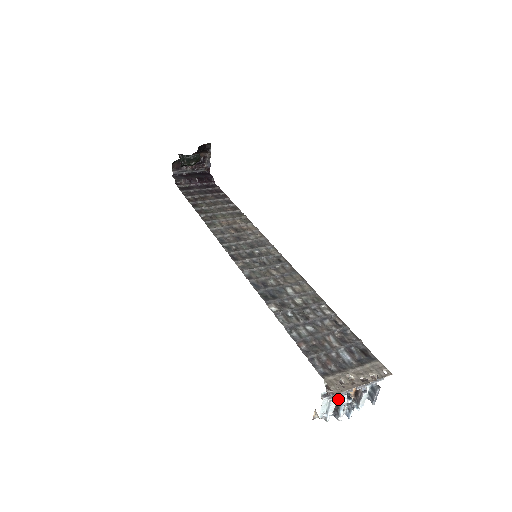
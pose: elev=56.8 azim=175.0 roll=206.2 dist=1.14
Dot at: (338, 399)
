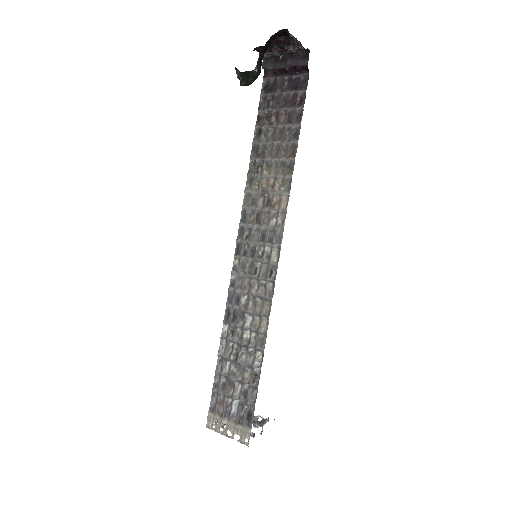
Dot at: occluded
